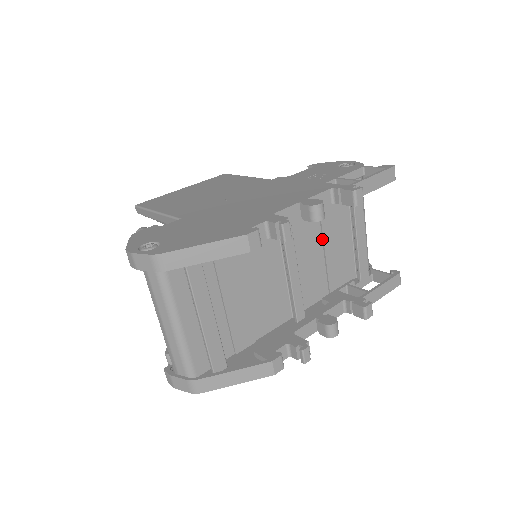
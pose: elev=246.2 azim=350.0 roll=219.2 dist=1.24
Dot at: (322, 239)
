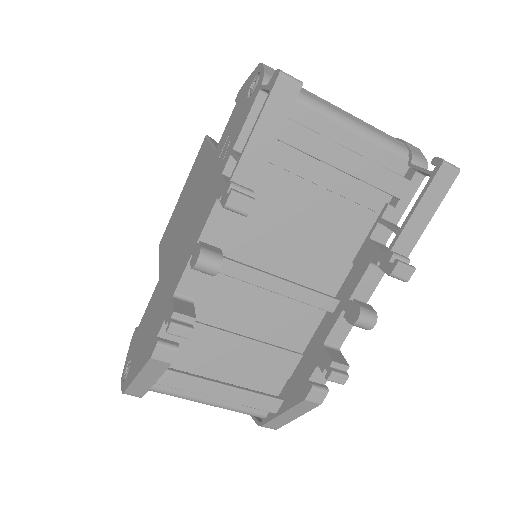
Dot at: (291, 212)
